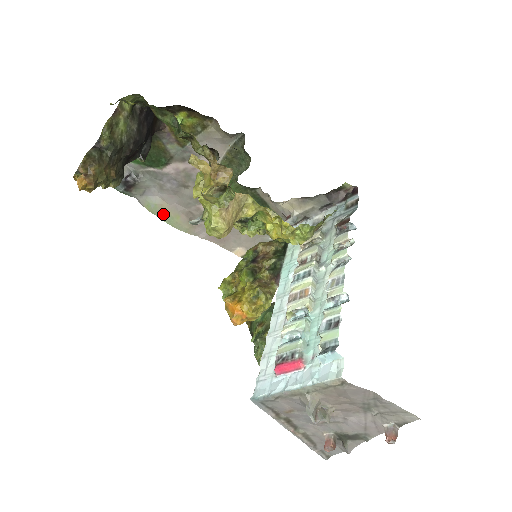
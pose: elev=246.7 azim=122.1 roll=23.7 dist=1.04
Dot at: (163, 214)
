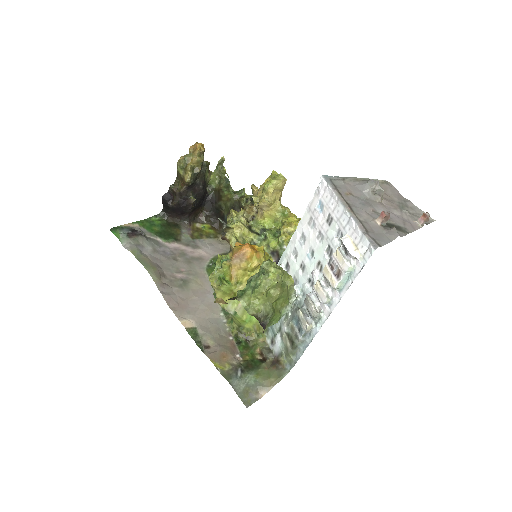
Dot at: (143, 261)
